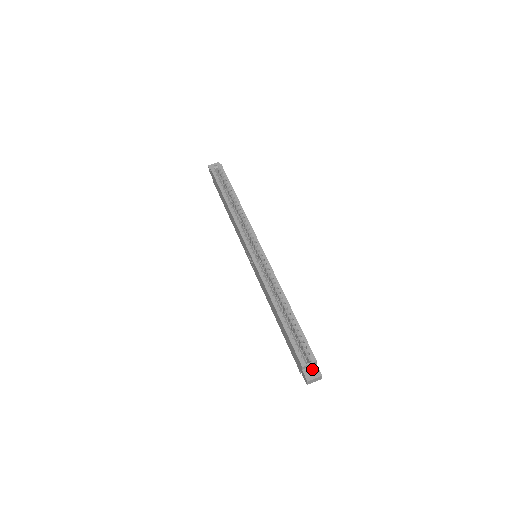
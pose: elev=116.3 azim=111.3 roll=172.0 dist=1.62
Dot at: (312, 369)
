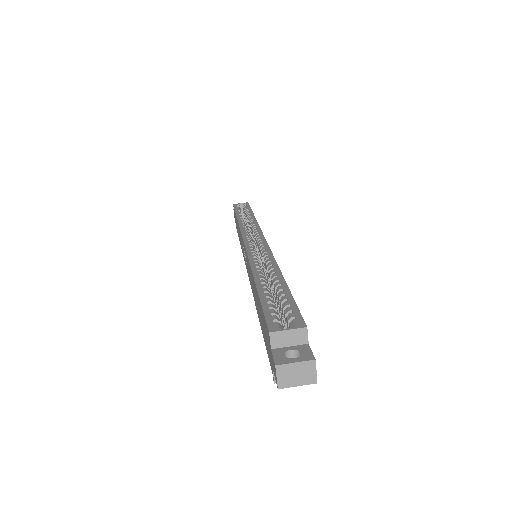
Dot at: (295, 350)
